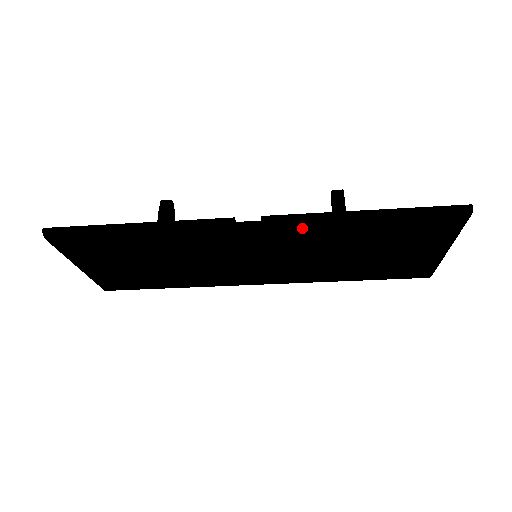
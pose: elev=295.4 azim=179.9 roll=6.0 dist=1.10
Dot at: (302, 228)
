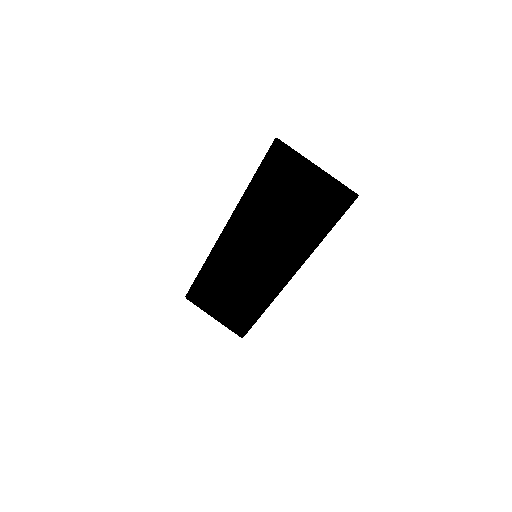
Dot at: (234, 215)
